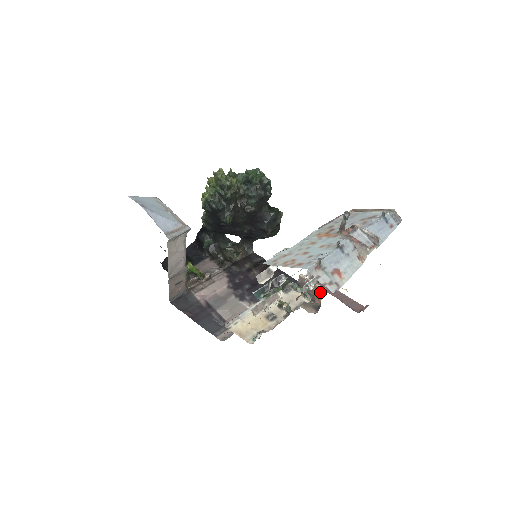
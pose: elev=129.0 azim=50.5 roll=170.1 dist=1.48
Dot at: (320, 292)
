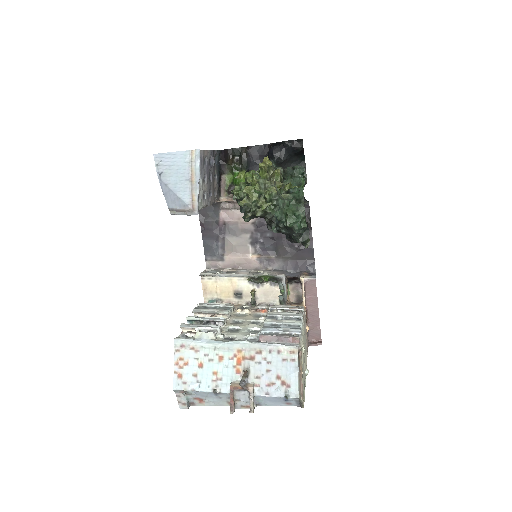
Dot at: occluded
